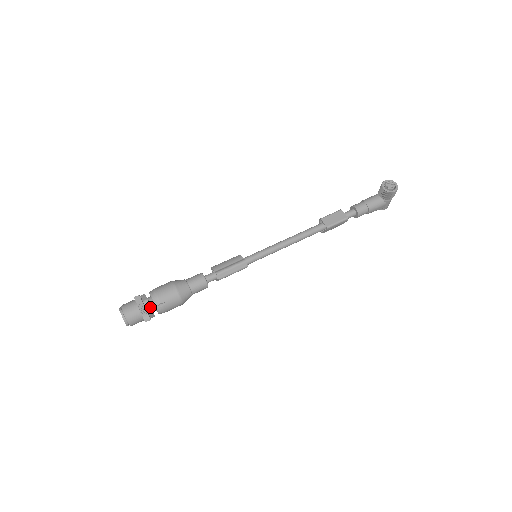
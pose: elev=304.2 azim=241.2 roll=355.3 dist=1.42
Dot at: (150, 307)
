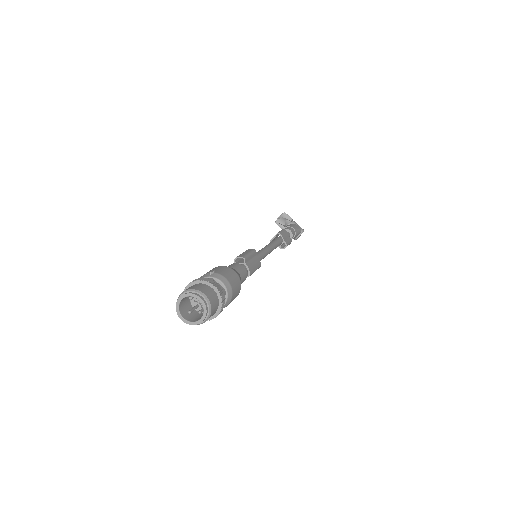
Dot at: occluded
